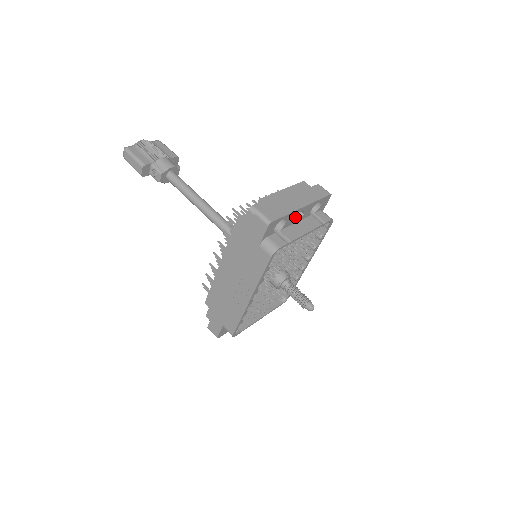
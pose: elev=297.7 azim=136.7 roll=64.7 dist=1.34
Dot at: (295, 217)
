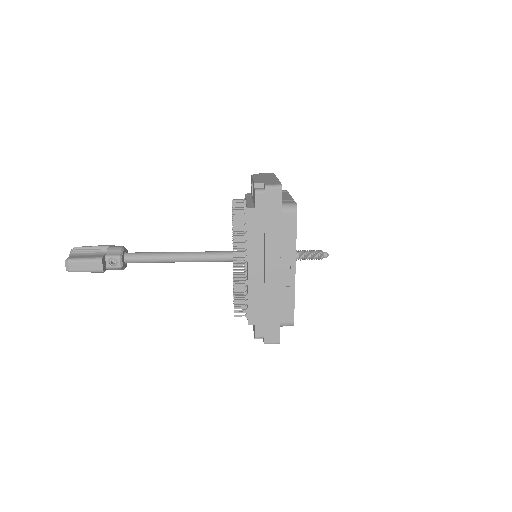
Dot at: occluded
